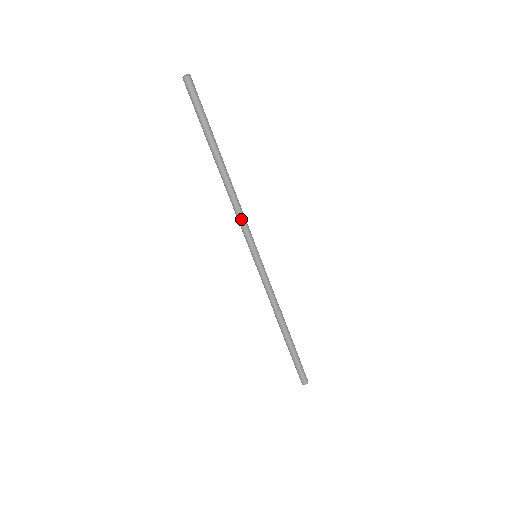
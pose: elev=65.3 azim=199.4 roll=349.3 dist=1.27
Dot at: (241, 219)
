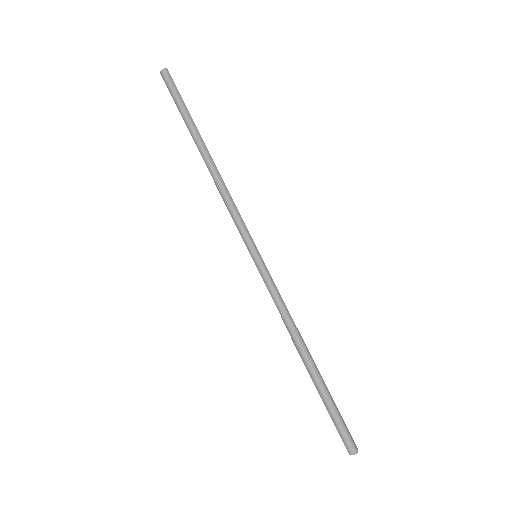
Dot at: (234, 208)
